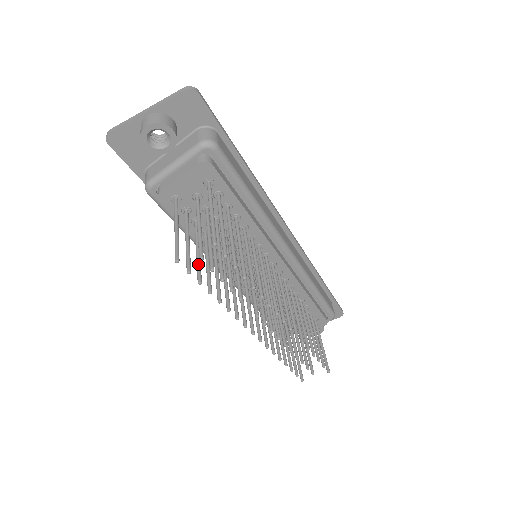
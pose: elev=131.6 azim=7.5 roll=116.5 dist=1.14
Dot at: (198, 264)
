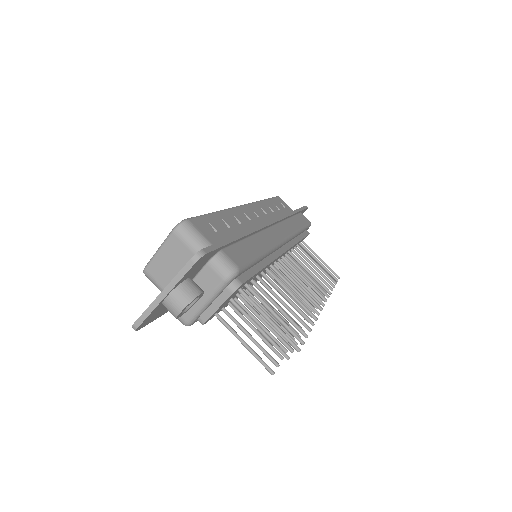
Dot at: (268, 344)
